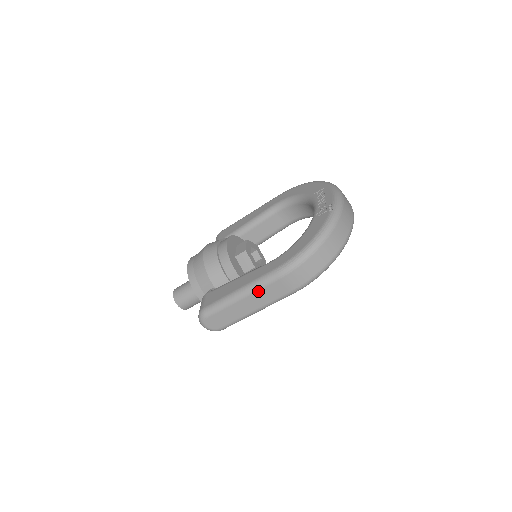
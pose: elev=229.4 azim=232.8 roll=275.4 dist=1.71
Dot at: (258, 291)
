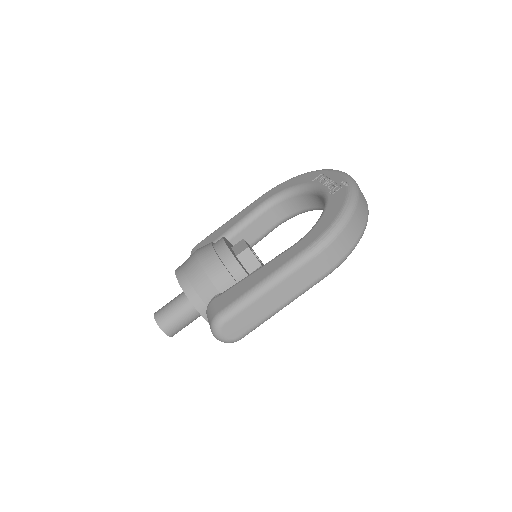
Dot at: (288, 277)
